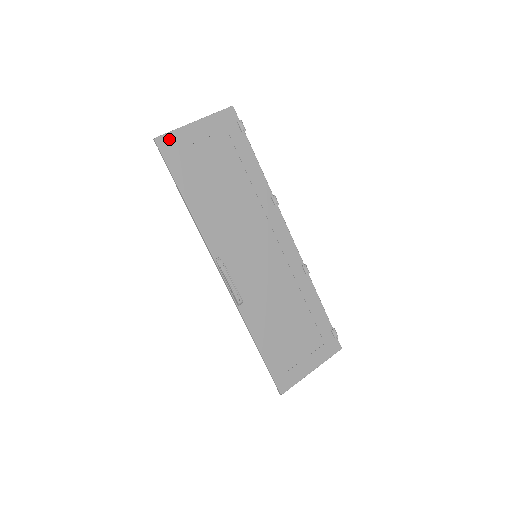
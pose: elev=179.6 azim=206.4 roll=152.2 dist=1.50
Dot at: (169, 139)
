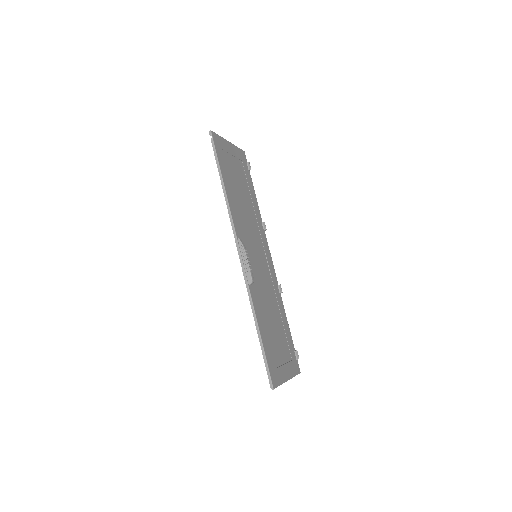
Dot at: (217, 138)
